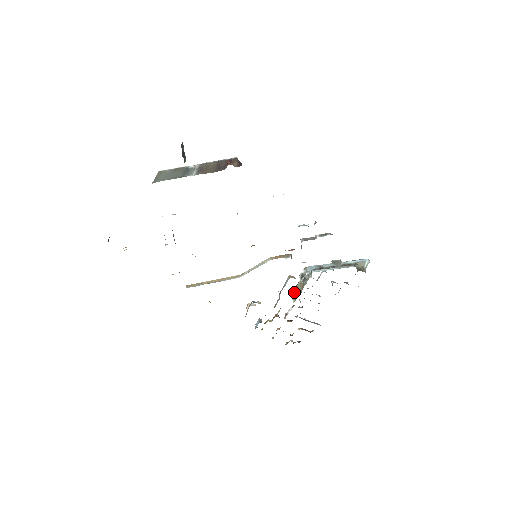
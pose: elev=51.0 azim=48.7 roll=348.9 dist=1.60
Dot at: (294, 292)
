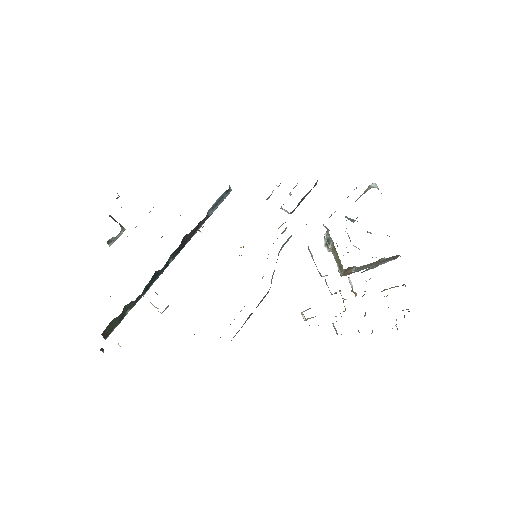
Dot at: (339, 268)
